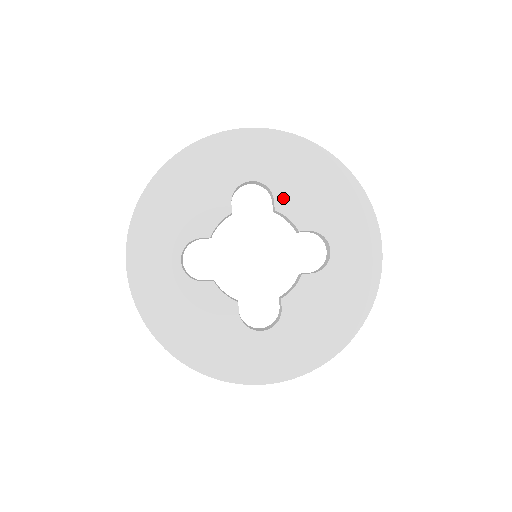
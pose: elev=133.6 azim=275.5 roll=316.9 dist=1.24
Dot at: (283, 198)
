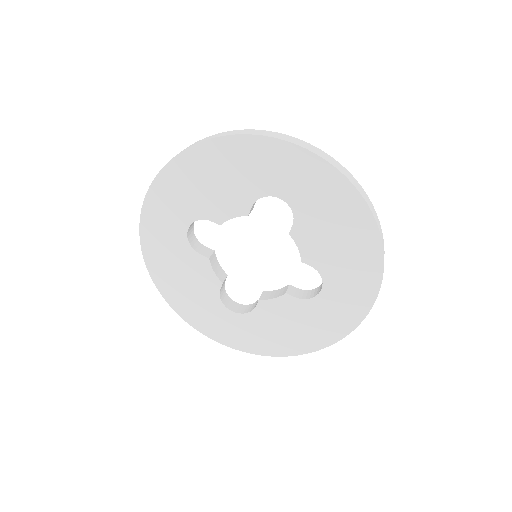
Dot at: (302, 228)
